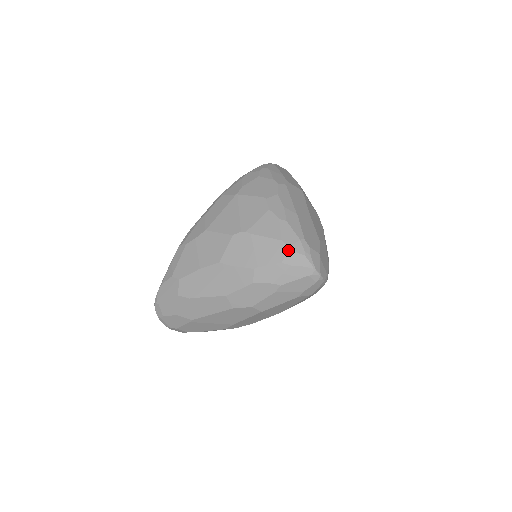
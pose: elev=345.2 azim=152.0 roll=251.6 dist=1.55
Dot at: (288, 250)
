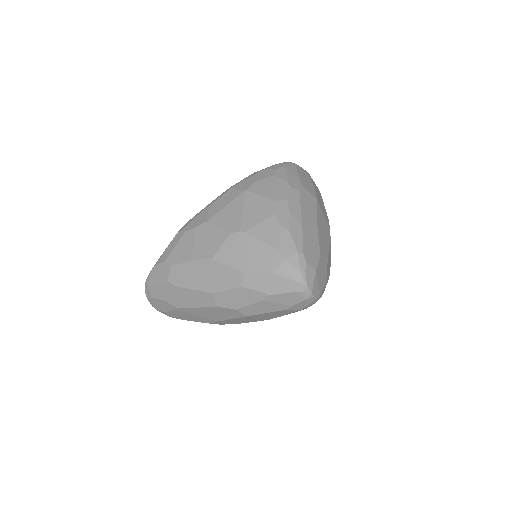
Dot at: (283, 261)
